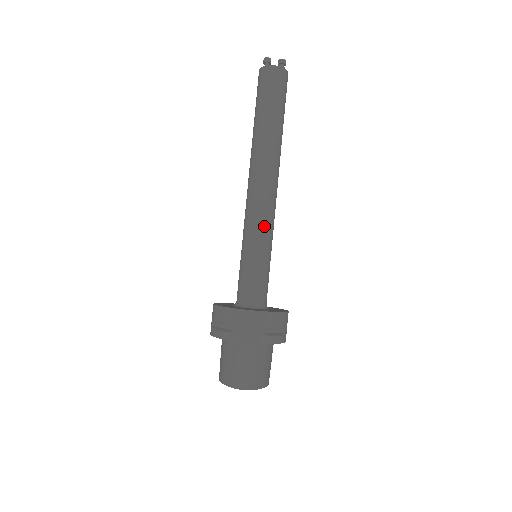
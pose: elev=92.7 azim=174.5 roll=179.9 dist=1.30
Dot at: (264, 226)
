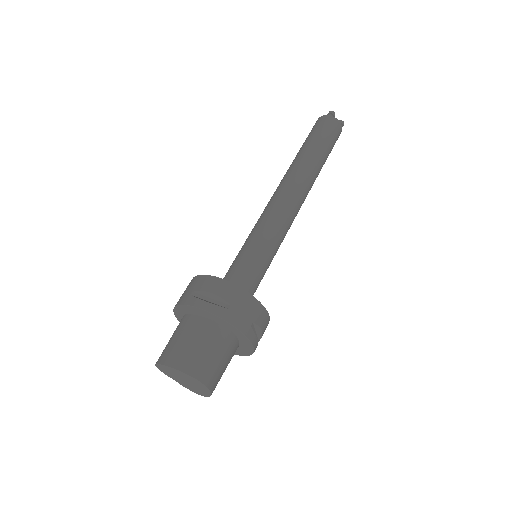
Dot at: (282, 232)
